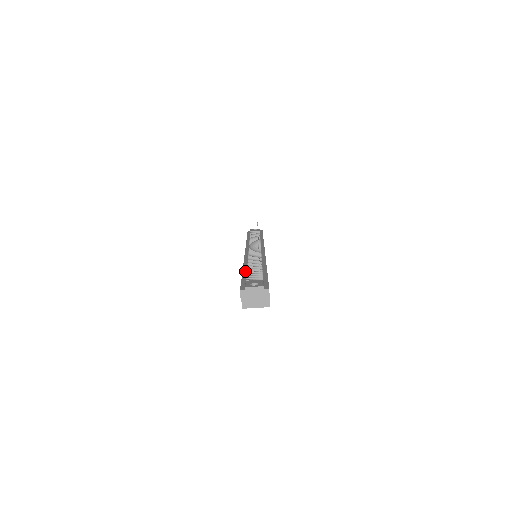
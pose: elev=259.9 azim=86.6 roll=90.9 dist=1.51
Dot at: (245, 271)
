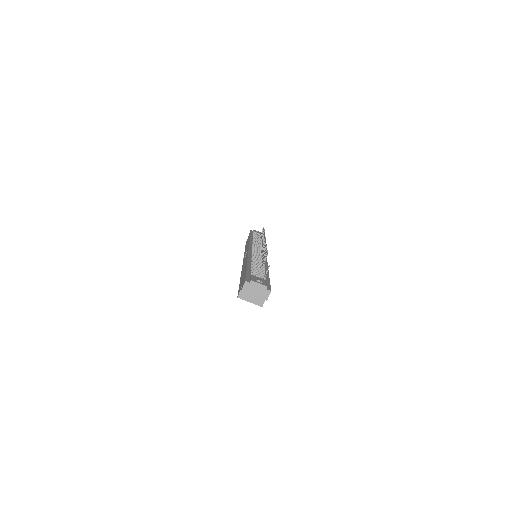
Dot at: (249, 265)
